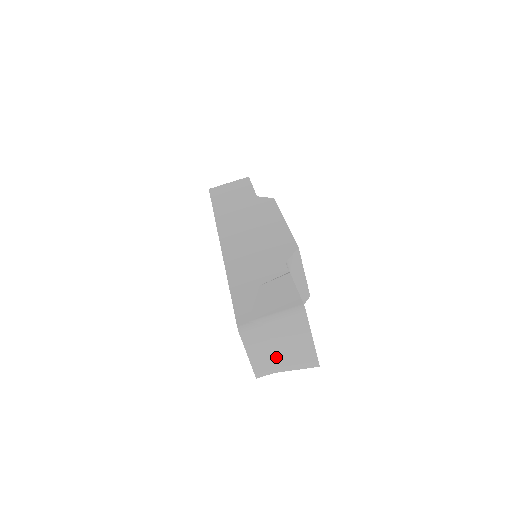
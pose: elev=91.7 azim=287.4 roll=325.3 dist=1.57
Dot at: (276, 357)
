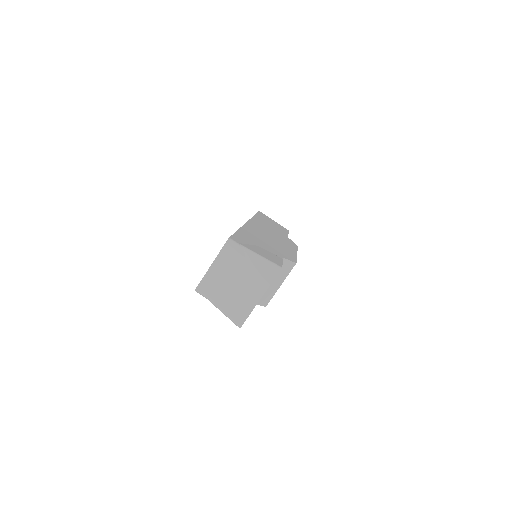
Dot at: (225, 287)
